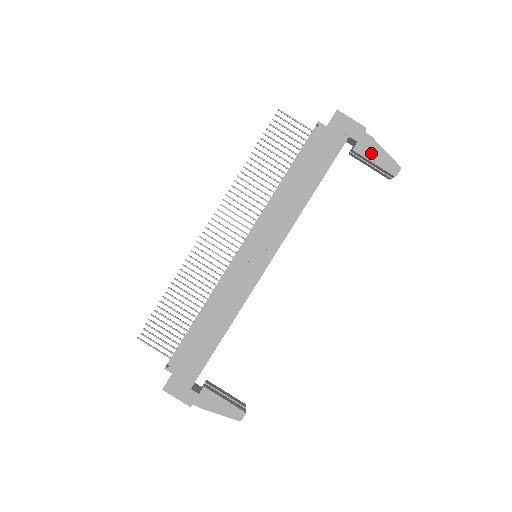
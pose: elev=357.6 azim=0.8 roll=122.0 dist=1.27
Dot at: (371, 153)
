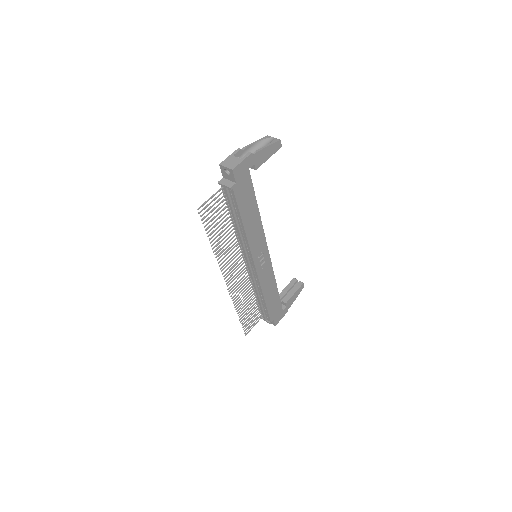
Dot at: (264, 157)
